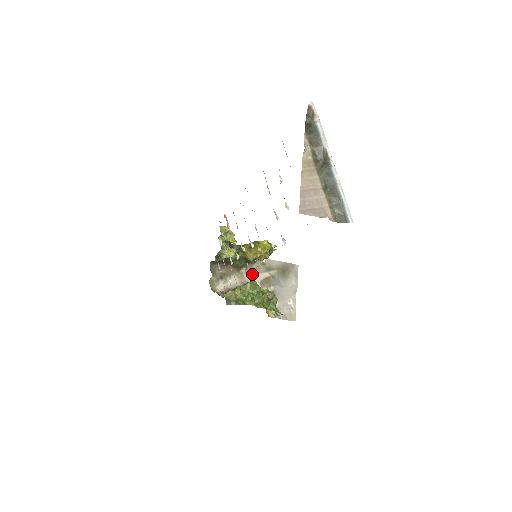
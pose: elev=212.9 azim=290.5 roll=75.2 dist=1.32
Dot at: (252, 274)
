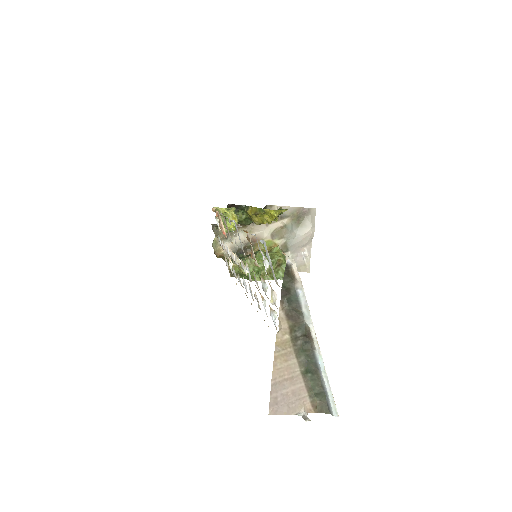
Dot at: (261, 227)
